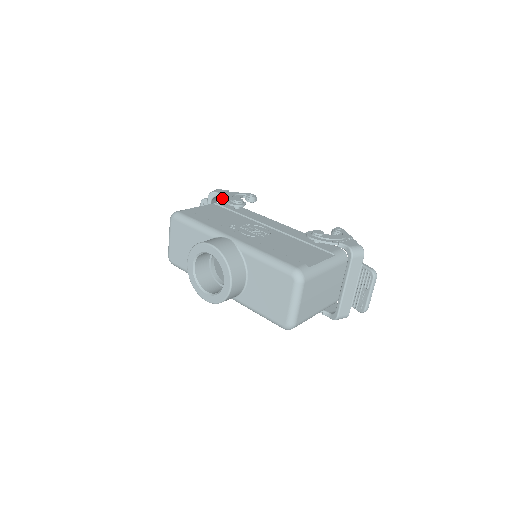
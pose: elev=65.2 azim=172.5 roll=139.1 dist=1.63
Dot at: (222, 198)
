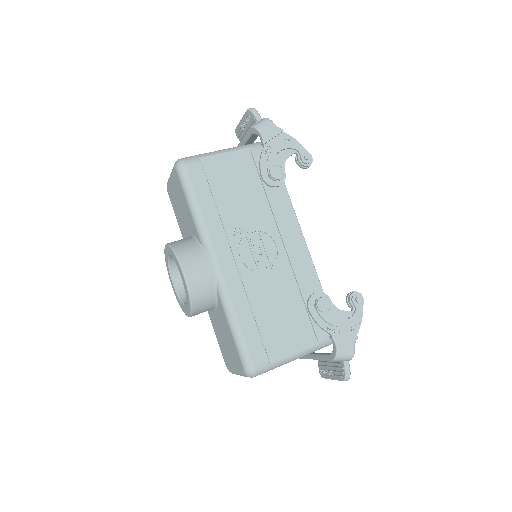
Dot at: (261, 152)
